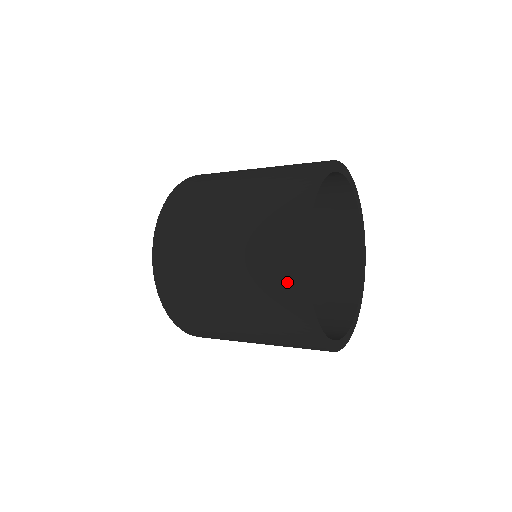
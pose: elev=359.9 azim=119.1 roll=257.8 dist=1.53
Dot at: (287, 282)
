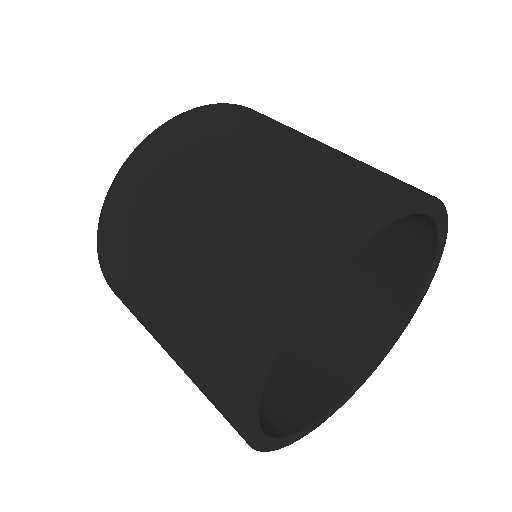
Dot at: (248, 326)
